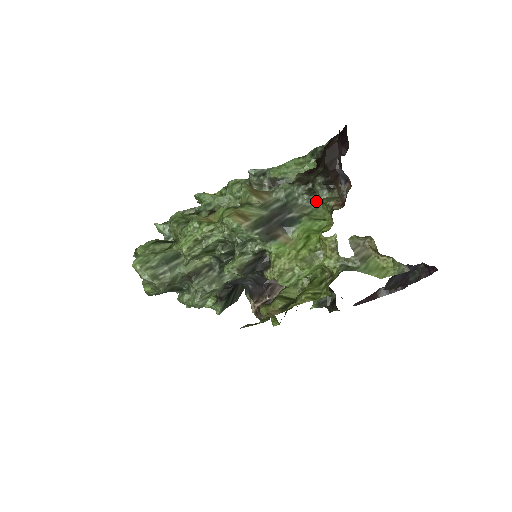
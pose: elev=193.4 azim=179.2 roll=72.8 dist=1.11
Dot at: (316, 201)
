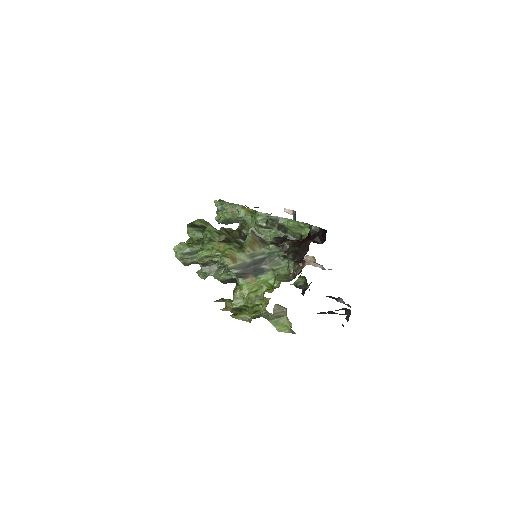
Dot at: (287, 262)
